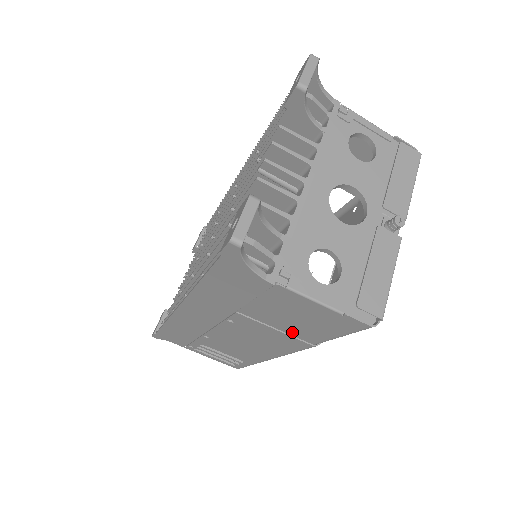
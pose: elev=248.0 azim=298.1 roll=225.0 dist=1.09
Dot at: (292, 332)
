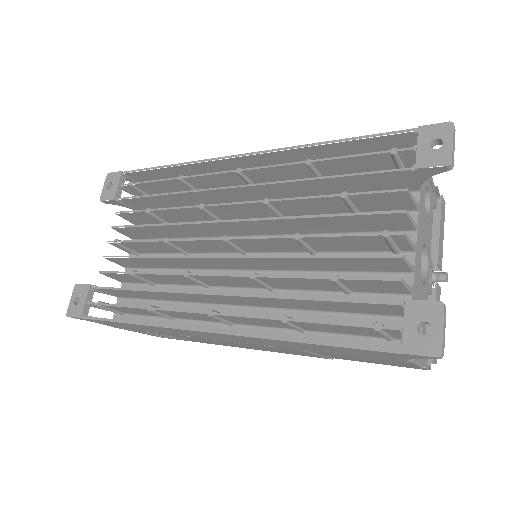
Dot at: (331, 356)
